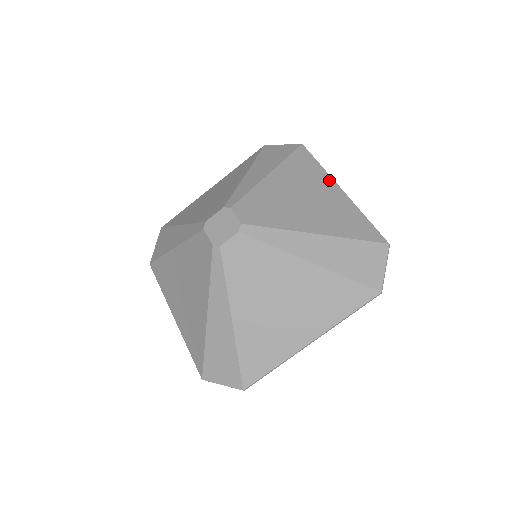
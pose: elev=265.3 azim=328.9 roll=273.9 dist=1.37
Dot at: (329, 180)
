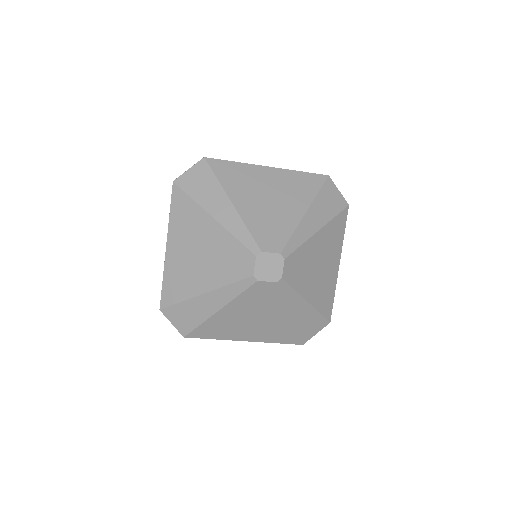
Dot at: (340, 253)
